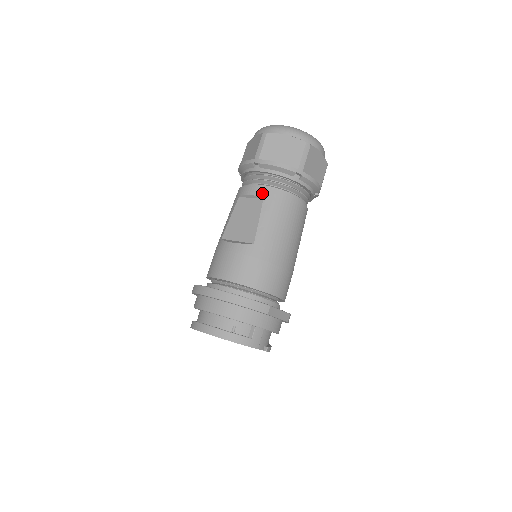
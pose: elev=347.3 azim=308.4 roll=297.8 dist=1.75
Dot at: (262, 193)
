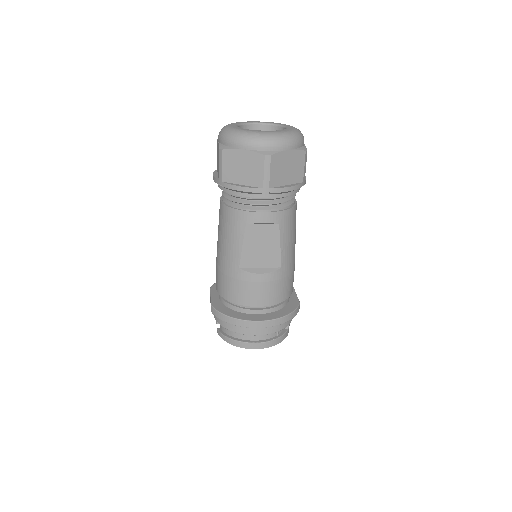
Dot at: (277, 219)
